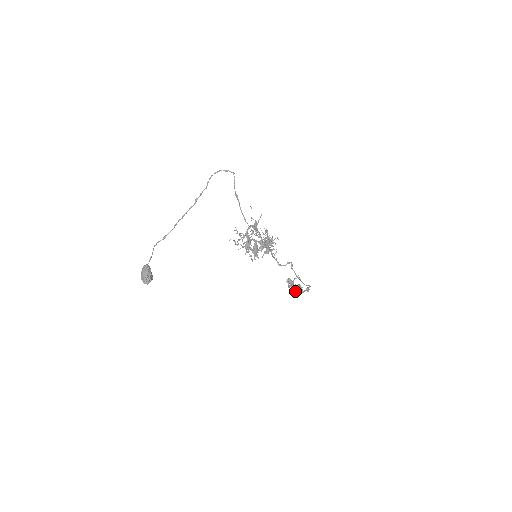
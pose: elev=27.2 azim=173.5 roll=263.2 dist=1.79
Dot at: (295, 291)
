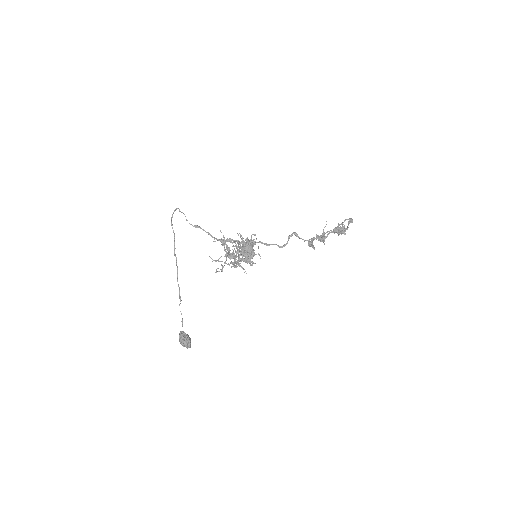
Dot at: (338, 234)
